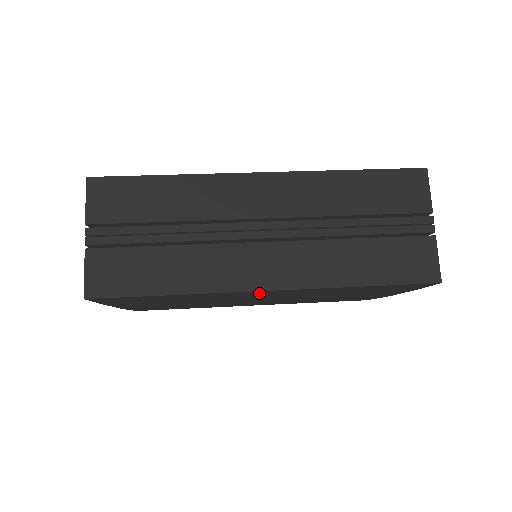
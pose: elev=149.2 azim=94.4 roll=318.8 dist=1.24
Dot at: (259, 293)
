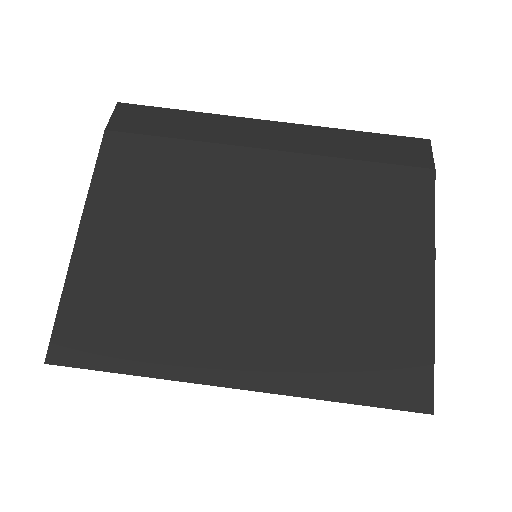
Dot at: occluded
